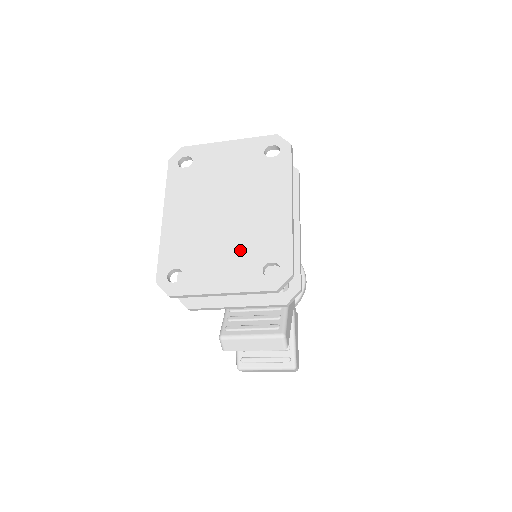
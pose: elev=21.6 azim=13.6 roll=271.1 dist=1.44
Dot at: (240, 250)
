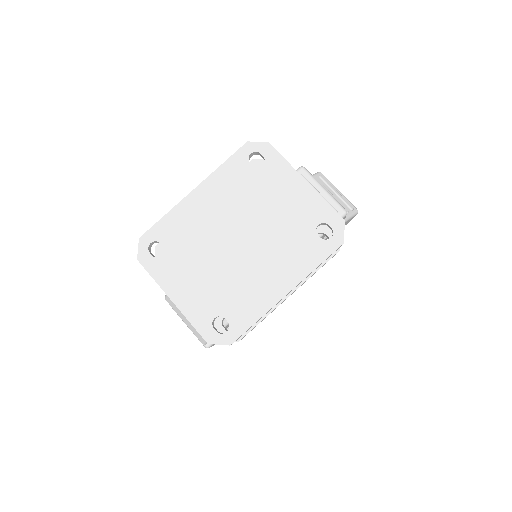
Dot at: (217, 284)
